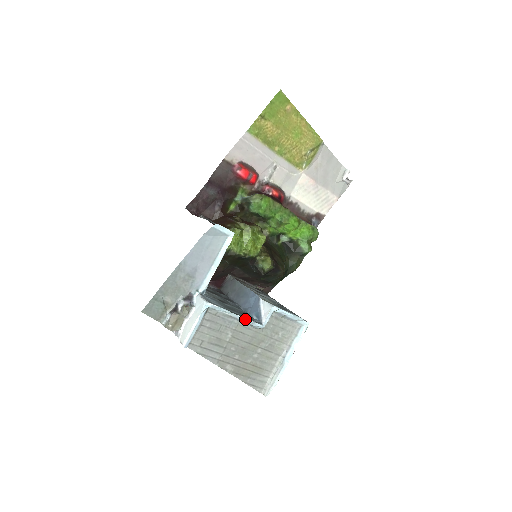
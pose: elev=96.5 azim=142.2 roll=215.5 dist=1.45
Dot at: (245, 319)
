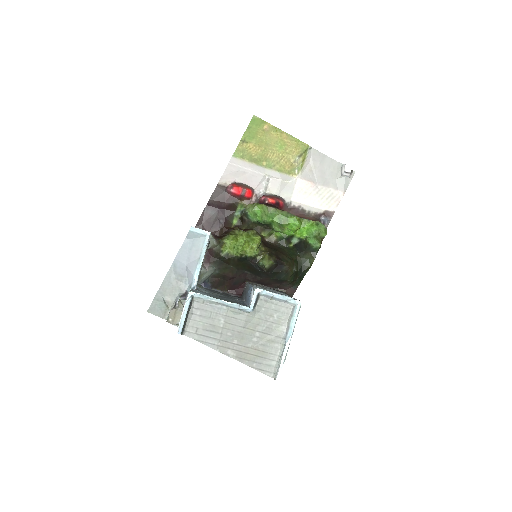
Dot at: (230, 303)
